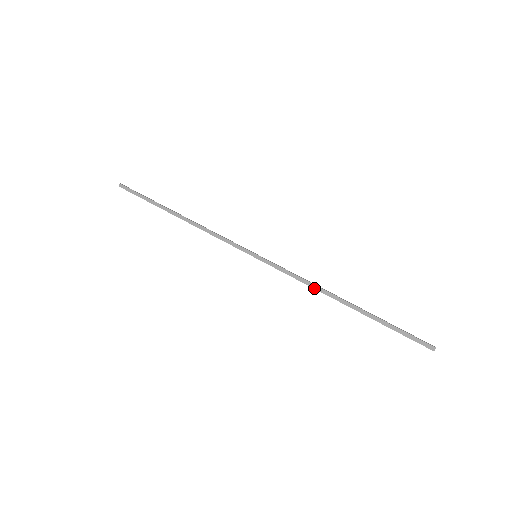
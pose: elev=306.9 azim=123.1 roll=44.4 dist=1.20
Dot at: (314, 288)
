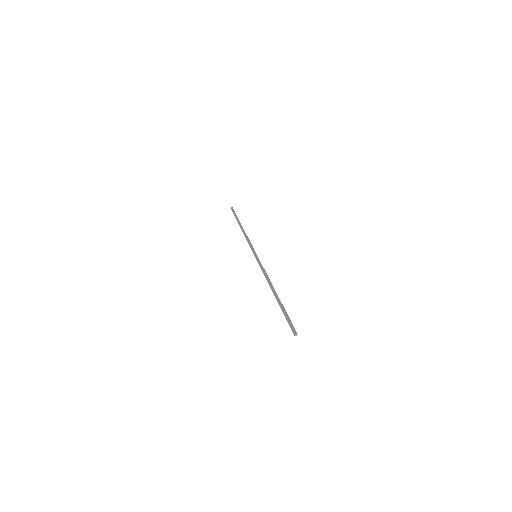
Dot at: (267, 280)
